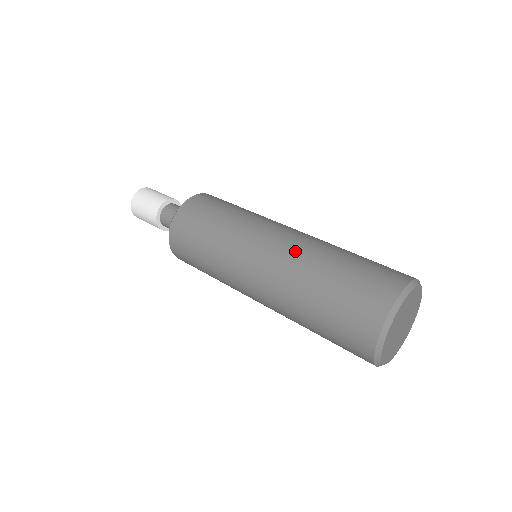
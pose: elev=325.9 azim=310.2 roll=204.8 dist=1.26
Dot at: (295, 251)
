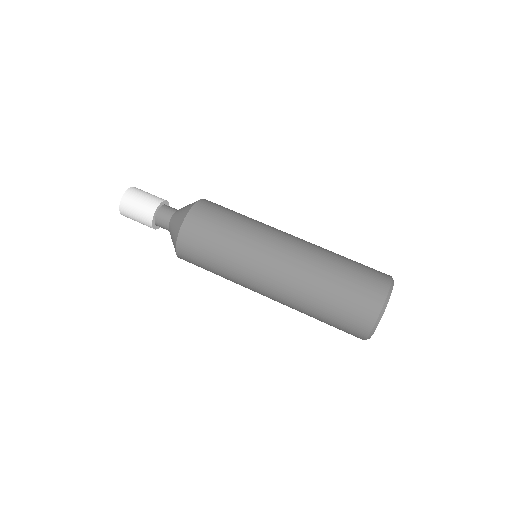
Dot at: (290, 291)
